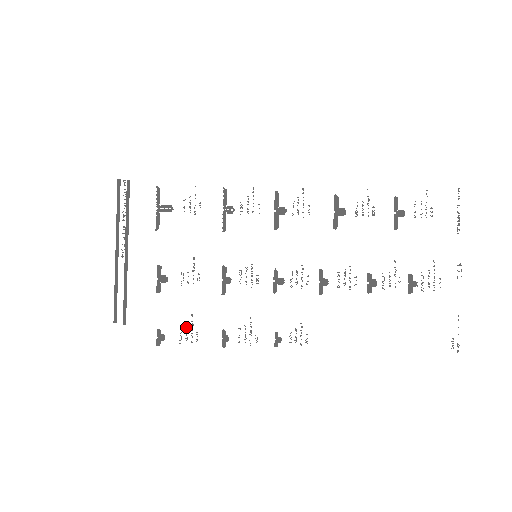
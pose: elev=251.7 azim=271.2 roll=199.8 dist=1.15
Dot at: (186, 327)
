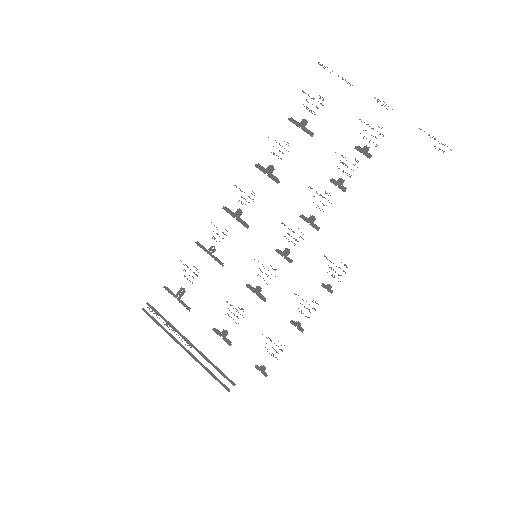
Dot at: occluded
